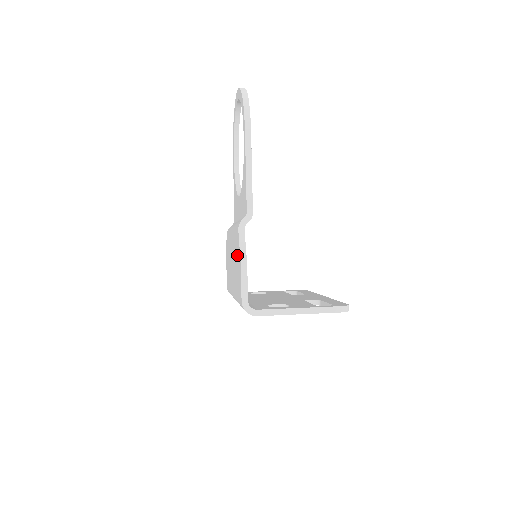
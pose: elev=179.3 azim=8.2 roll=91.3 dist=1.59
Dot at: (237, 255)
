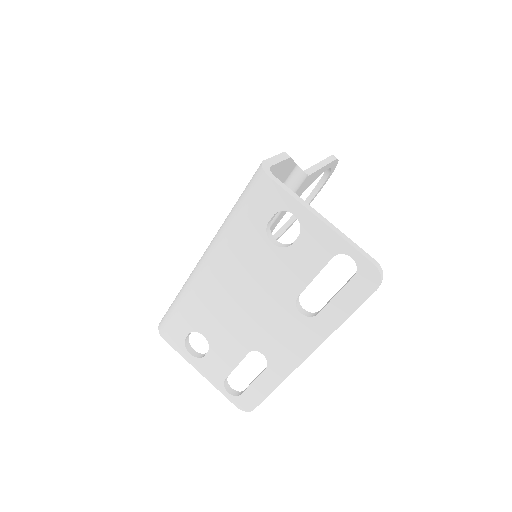
Dot at: occluded
